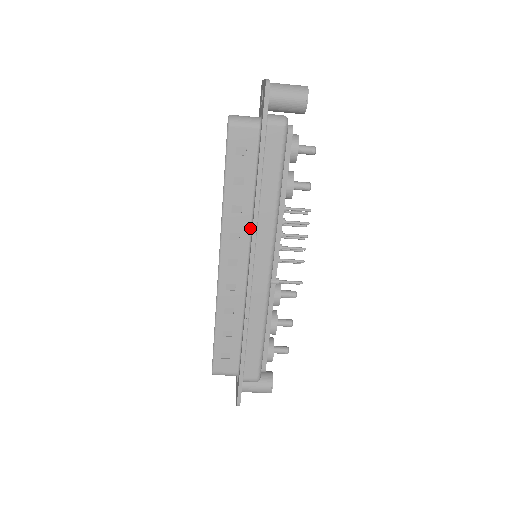
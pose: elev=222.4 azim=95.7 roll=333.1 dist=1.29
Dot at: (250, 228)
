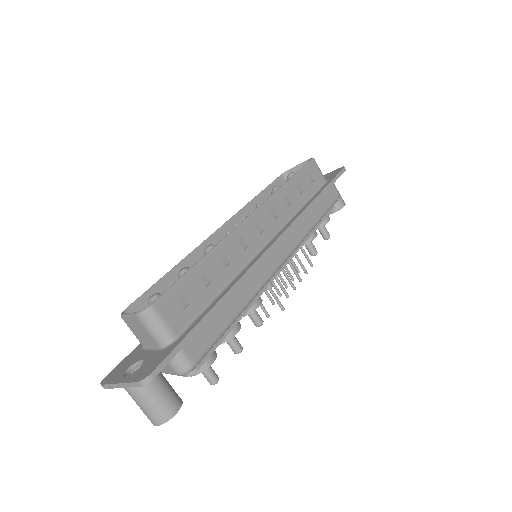
Dot at: (287, 221)
